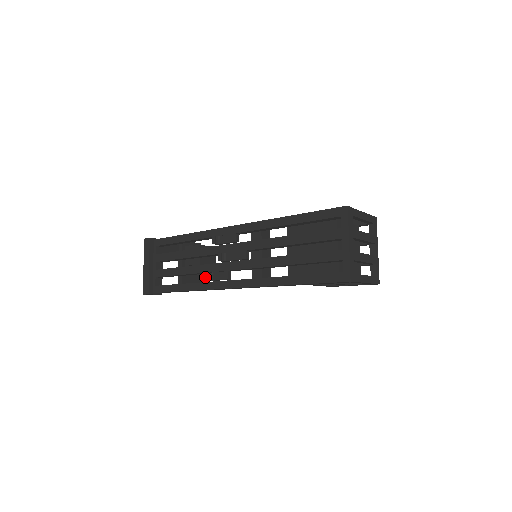
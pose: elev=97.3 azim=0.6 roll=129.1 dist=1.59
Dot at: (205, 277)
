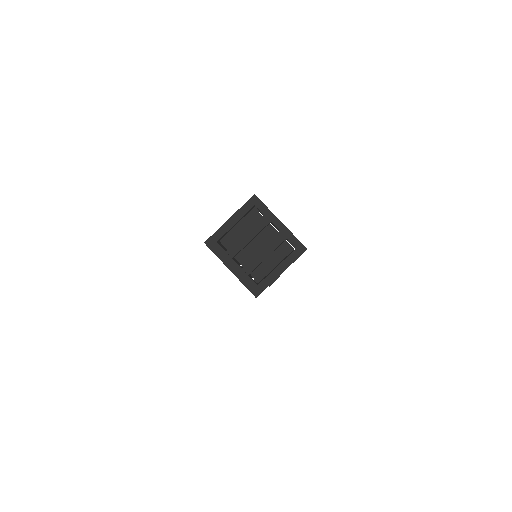
Dot at: occluded
